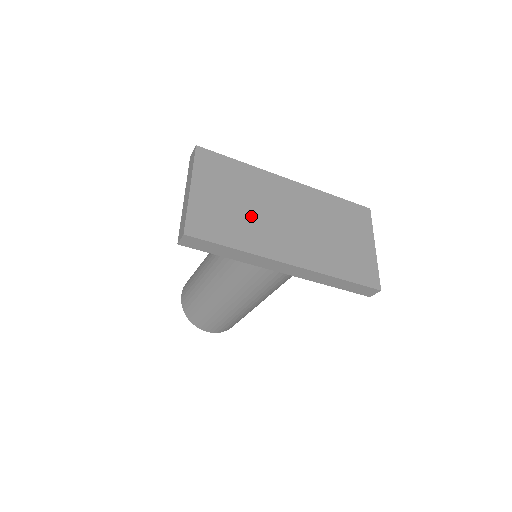
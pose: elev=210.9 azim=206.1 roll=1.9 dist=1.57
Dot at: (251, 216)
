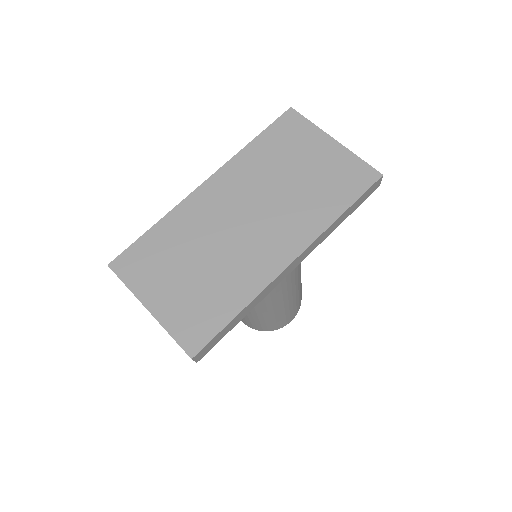
Dot at: (216, 265)
